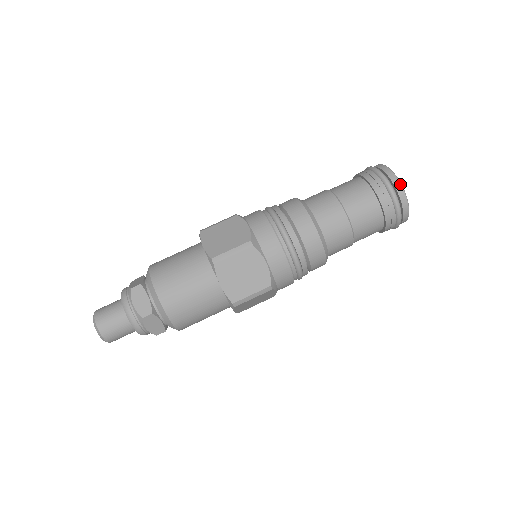
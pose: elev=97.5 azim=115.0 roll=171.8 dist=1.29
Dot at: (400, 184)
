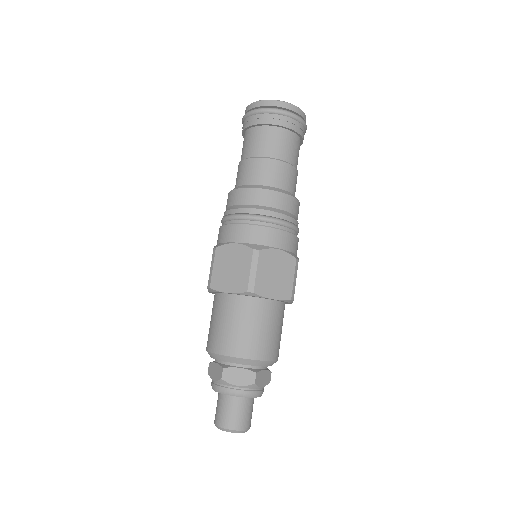
Dot at: (251, 104)
